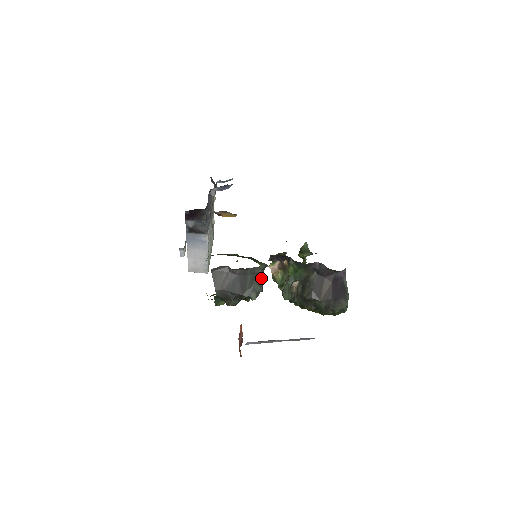
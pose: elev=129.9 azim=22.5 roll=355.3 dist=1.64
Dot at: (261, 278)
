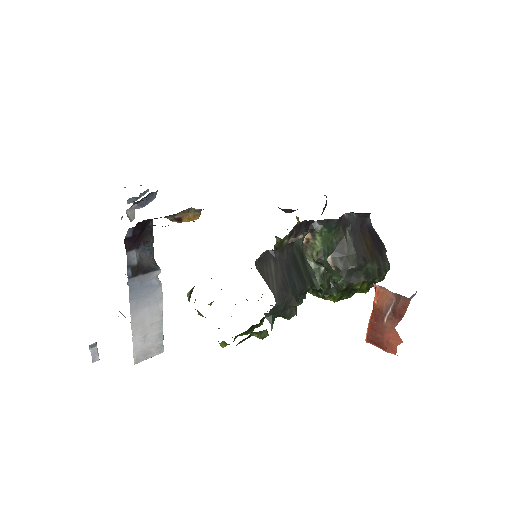
Dot at: occluded
